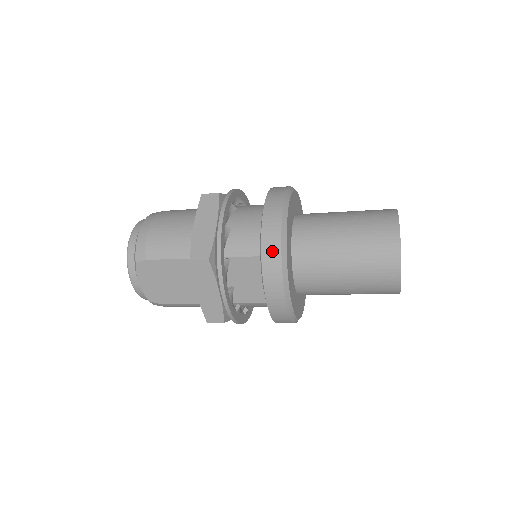
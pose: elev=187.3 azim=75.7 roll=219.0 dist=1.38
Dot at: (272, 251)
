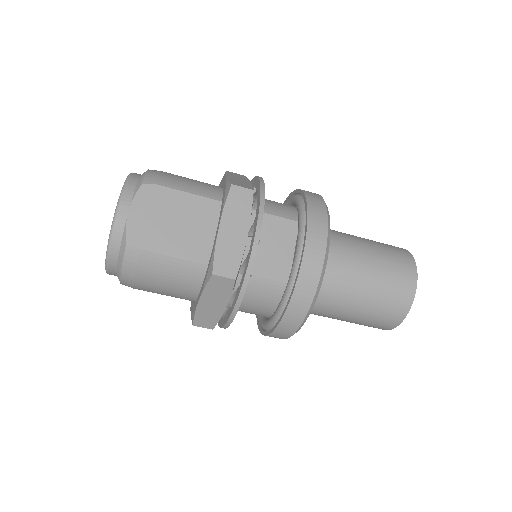
Dot at: (318, 207)
